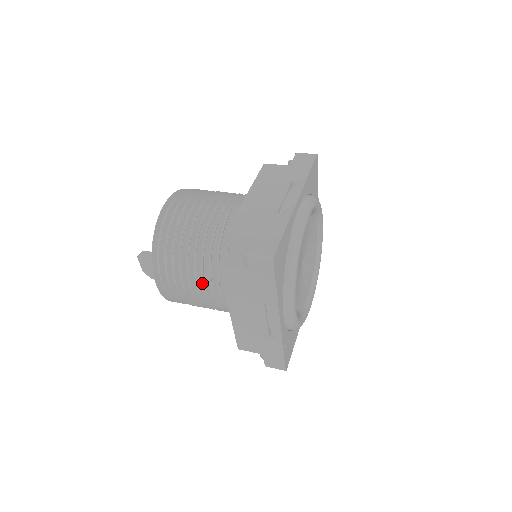
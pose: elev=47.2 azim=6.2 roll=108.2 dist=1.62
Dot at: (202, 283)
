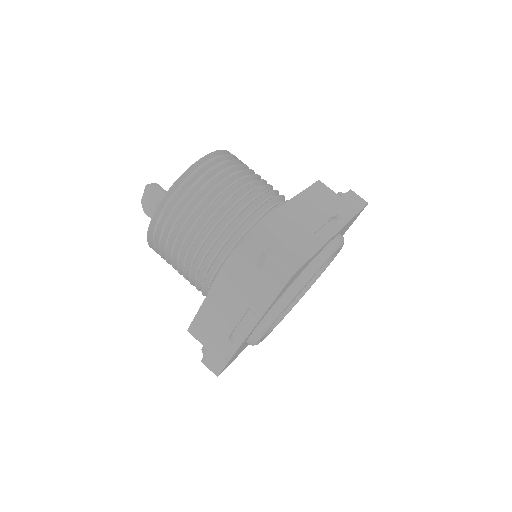
Dot at: (197, 250)
